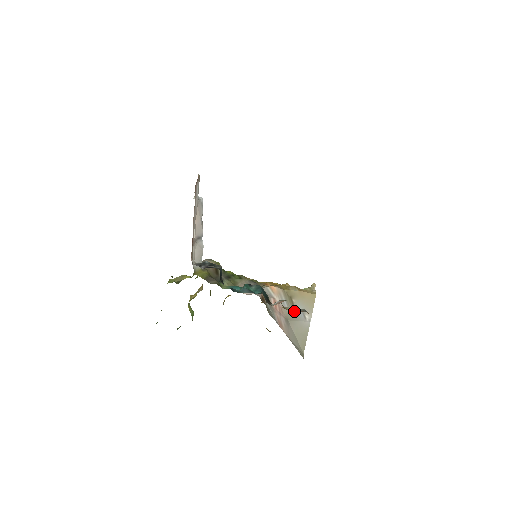
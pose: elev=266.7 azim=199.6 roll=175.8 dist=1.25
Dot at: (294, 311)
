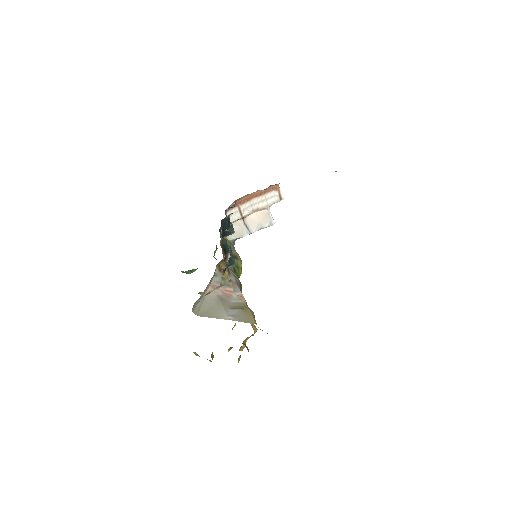
Dot at: (231, 307)
